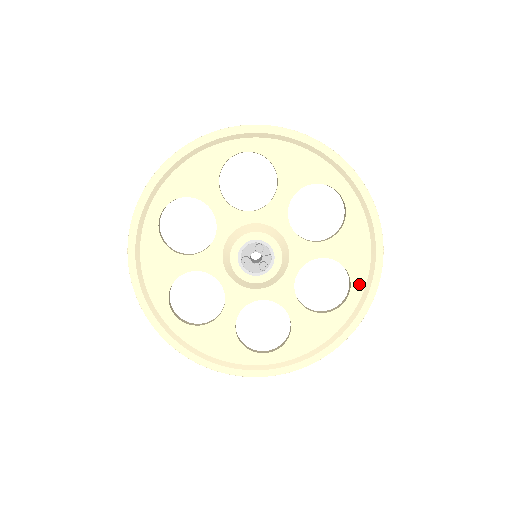
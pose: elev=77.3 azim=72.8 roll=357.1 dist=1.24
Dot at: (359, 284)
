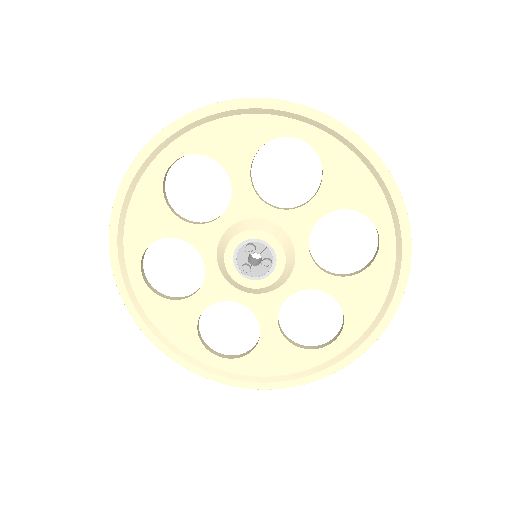
Dot at: (383, 217)
